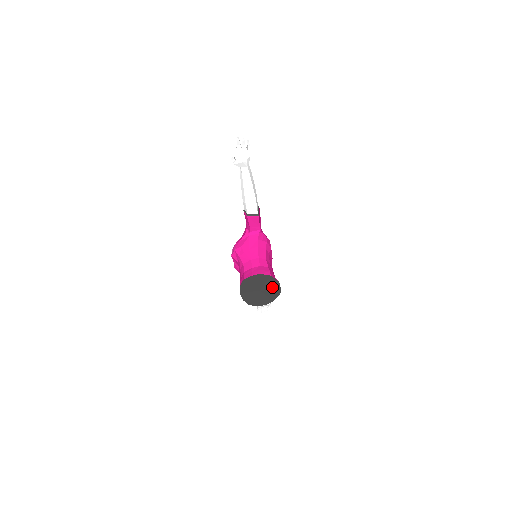
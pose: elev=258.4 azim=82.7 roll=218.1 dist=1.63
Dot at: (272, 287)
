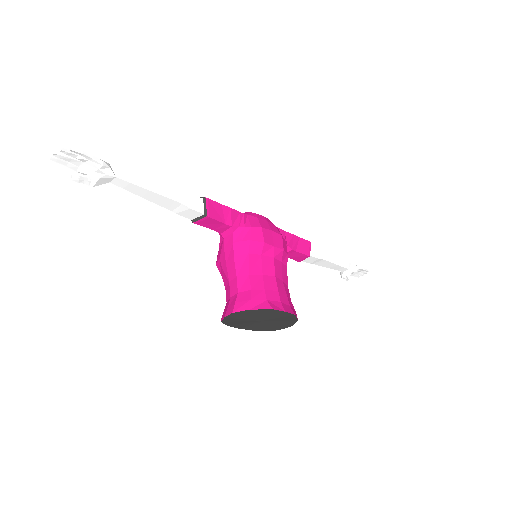
Dot at: (272, 314)
